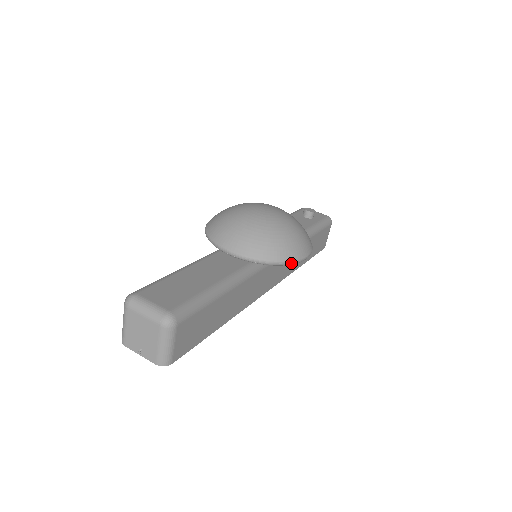
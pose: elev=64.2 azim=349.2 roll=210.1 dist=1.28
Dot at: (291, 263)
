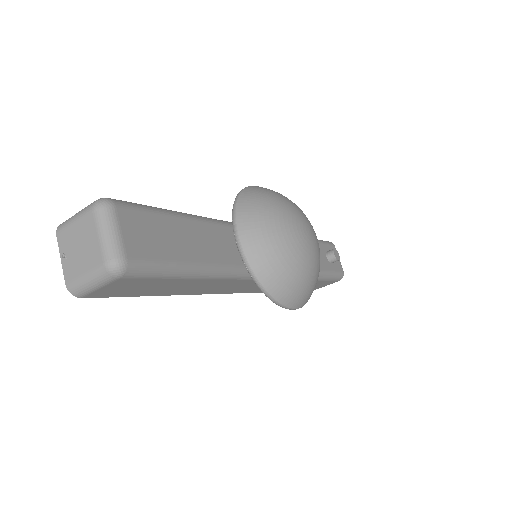
Dot at: (277, 303)
